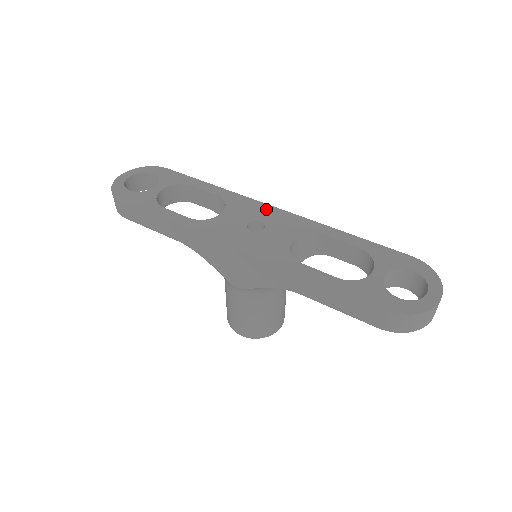
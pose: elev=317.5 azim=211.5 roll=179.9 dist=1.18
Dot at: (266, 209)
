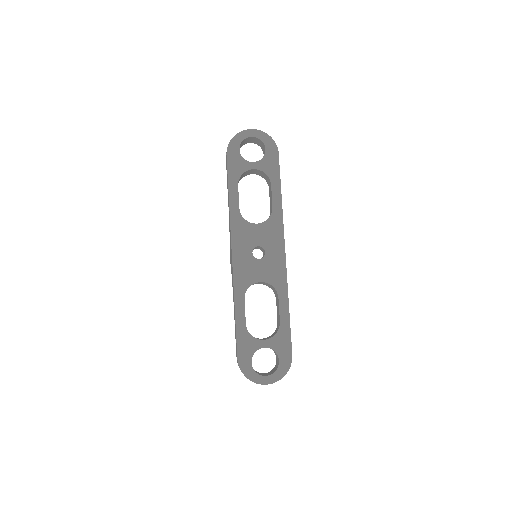
Dot at: (279, 247)
